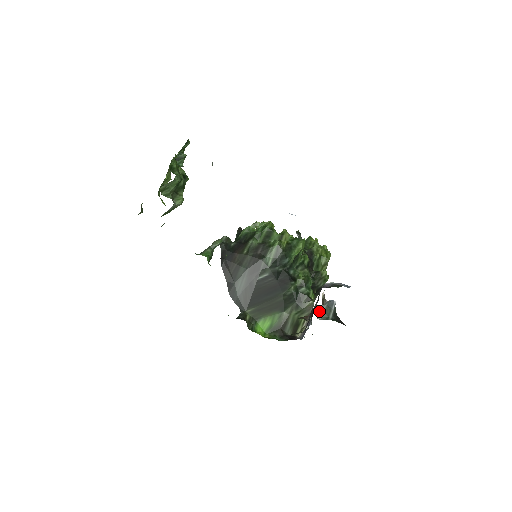
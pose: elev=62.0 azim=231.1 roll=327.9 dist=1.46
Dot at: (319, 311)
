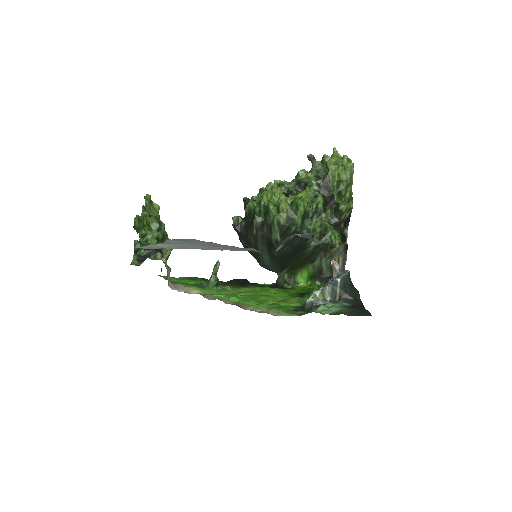
Dot at: (326, 292)
